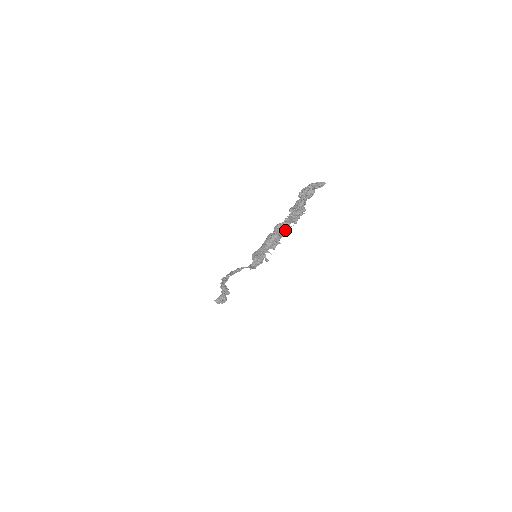
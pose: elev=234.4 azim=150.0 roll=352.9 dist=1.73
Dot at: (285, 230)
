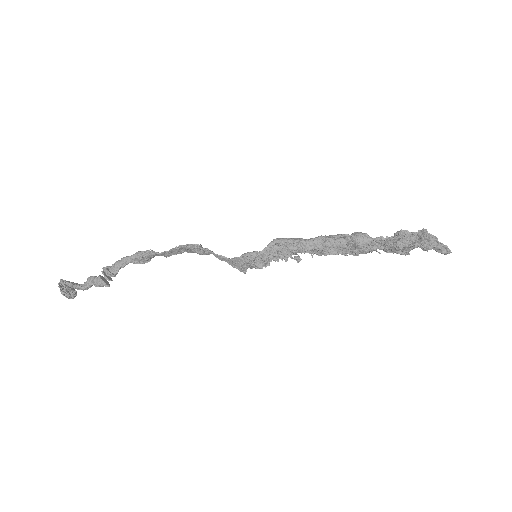
Dot at: (371, 245)
